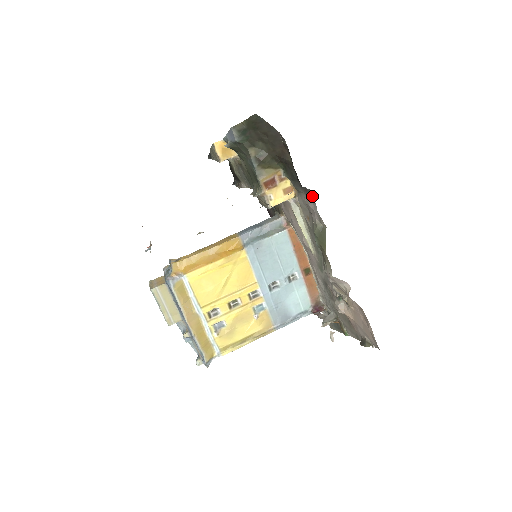
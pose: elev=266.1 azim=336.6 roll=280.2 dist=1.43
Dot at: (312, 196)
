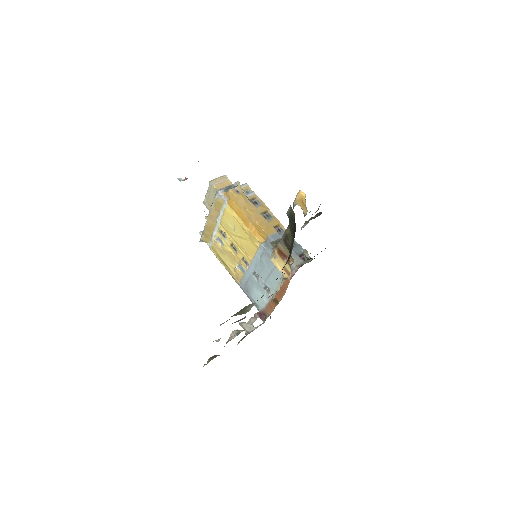
Dot at: occluded
